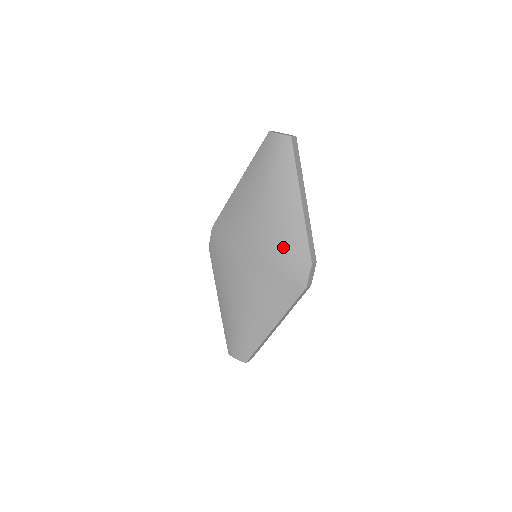
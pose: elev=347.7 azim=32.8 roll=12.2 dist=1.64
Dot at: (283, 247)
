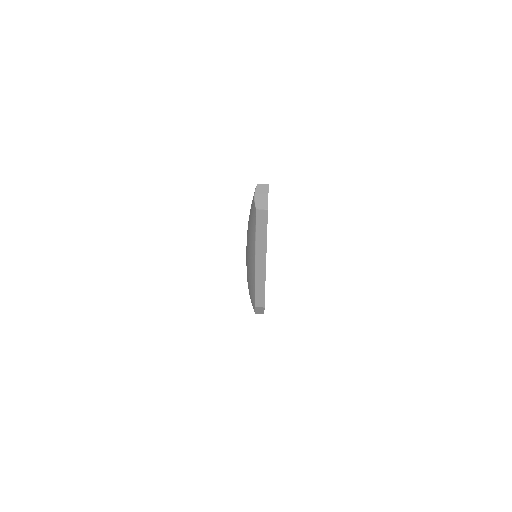
Dot at: (248, 276)
